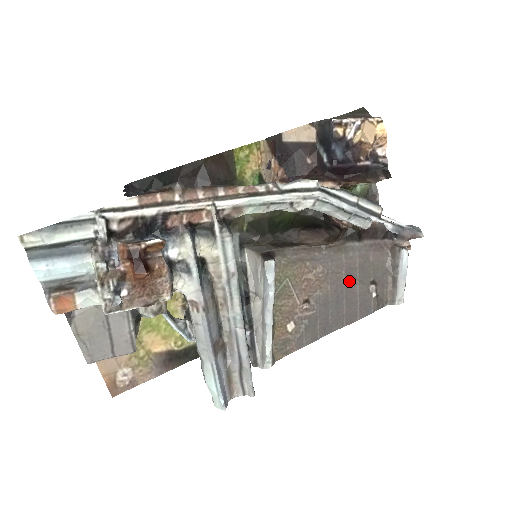
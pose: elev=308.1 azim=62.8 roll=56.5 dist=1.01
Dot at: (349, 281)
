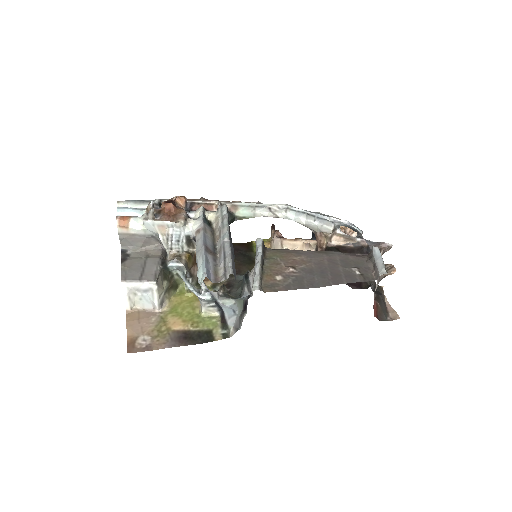
Dot at: (332, 265)
